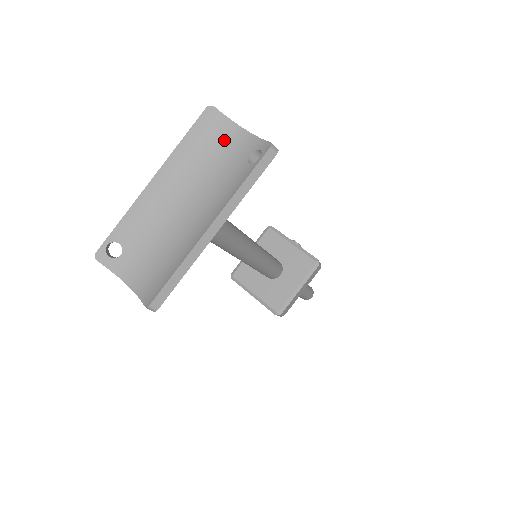
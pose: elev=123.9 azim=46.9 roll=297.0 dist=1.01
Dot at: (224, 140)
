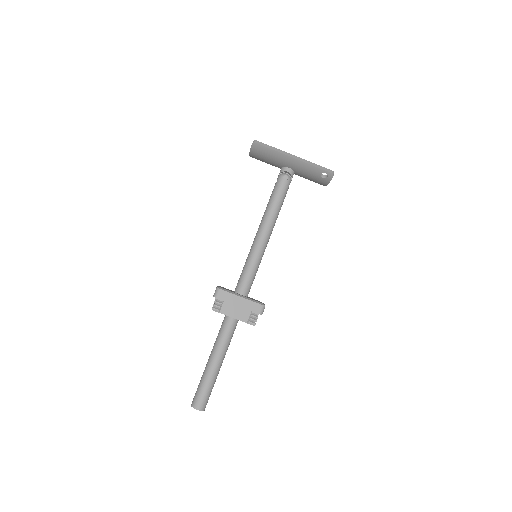
Dot at: occluded
